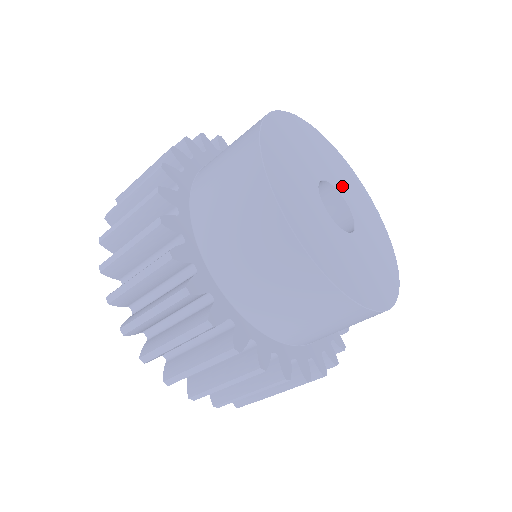
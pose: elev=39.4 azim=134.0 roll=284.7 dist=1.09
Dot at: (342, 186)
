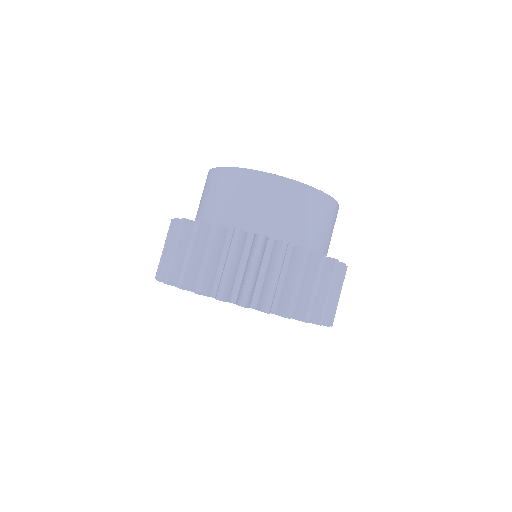
Dot at: occluded
